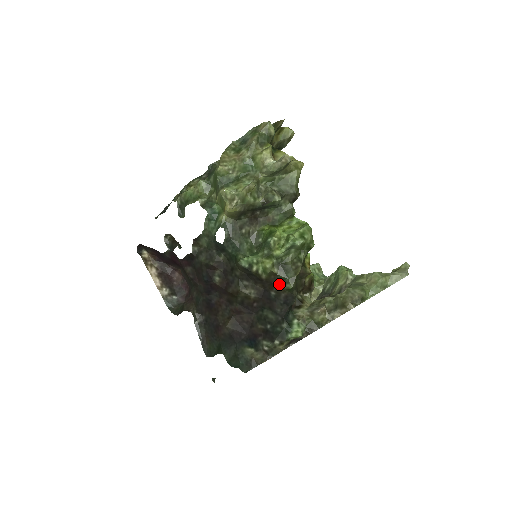
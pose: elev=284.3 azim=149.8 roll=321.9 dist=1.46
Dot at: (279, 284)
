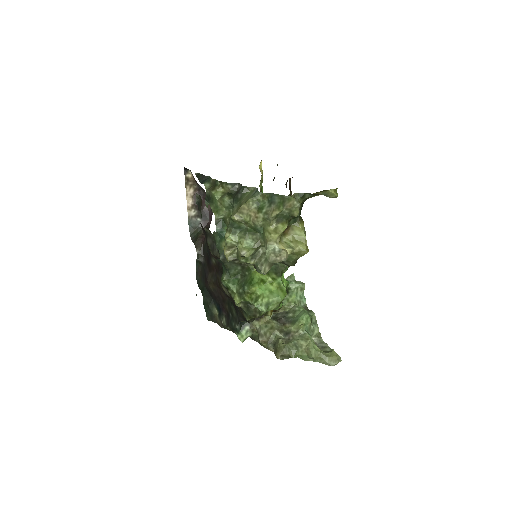
Dot at: (242, 310)
